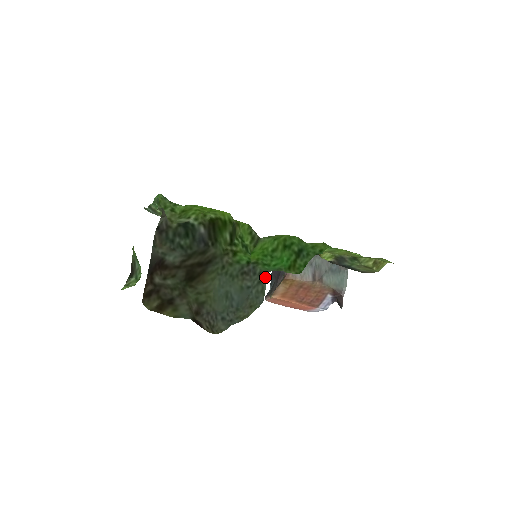
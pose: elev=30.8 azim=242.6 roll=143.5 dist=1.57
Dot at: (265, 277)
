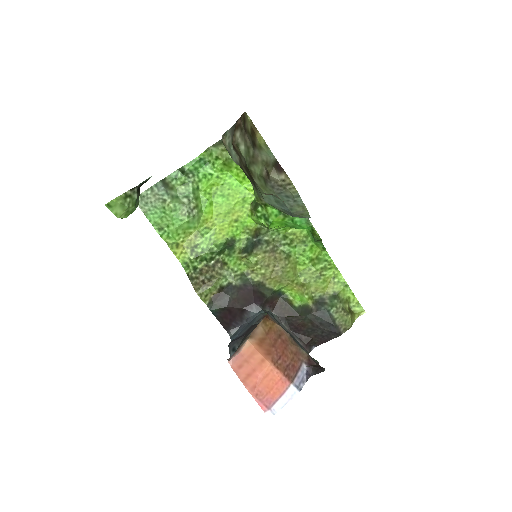
Dot at: occluded
